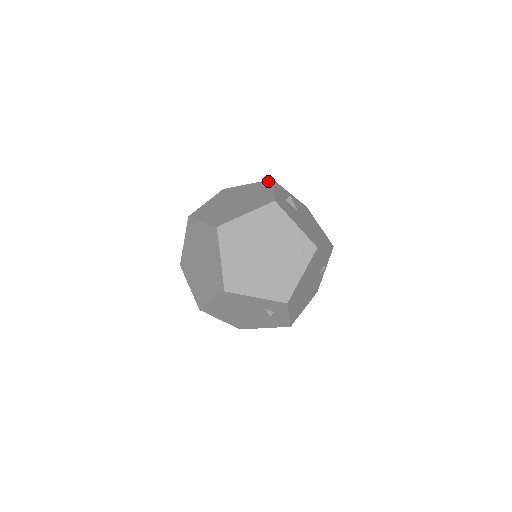
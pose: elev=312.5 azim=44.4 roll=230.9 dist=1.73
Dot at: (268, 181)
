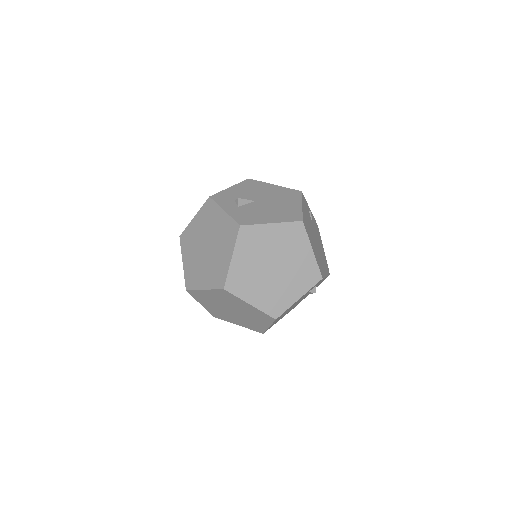
Dot at: (208, 202)
